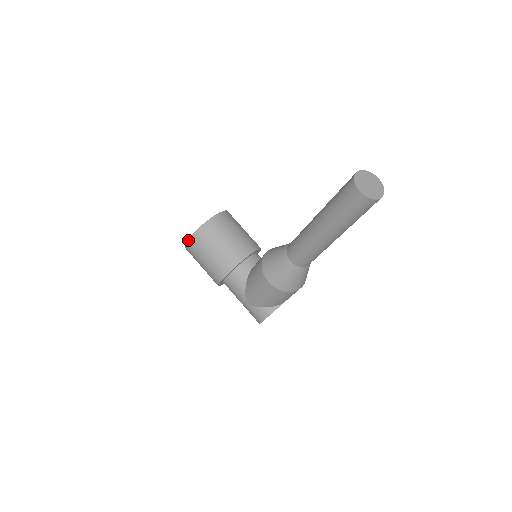
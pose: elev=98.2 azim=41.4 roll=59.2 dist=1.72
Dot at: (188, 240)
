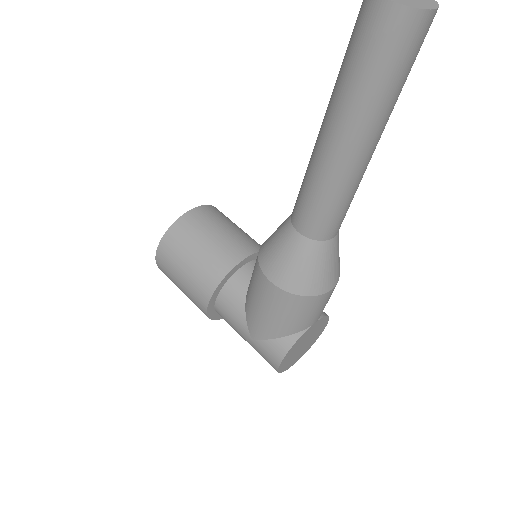
Dot at: (156, 251)
